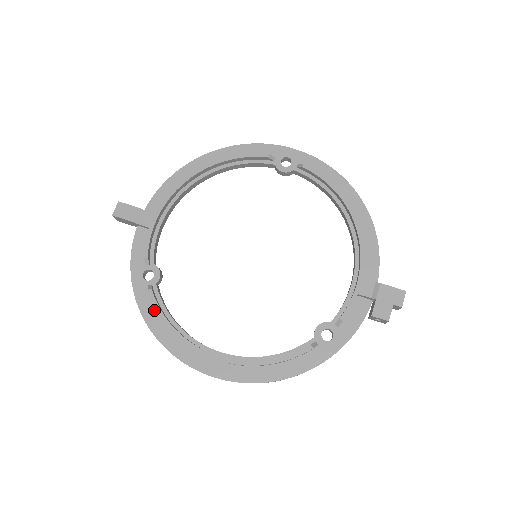
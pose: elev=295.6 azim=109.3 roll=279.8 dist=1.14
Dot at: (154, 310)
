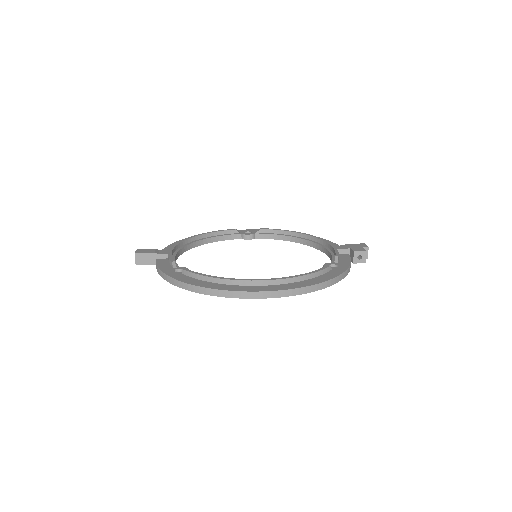
Dot at: (194, 279)
